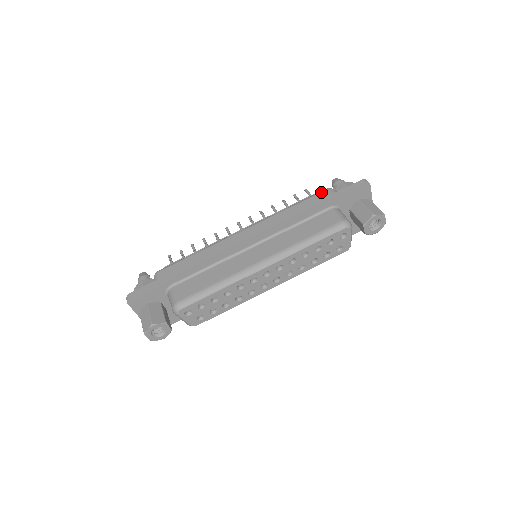
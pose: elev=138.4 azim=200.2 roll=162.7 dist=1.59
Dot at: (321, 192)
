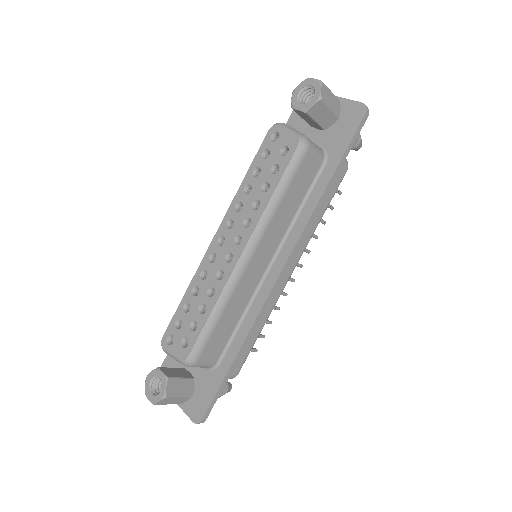
Dot at: occluded
